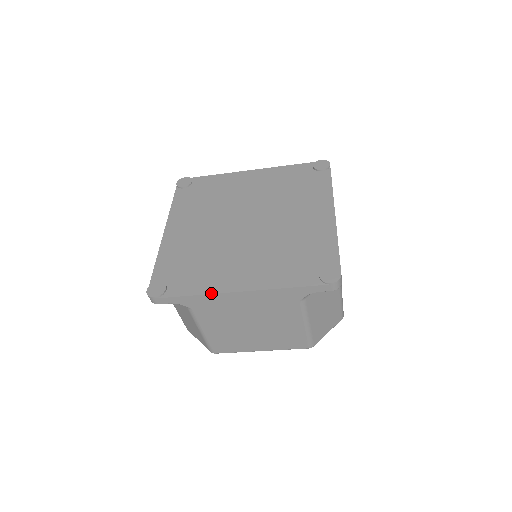
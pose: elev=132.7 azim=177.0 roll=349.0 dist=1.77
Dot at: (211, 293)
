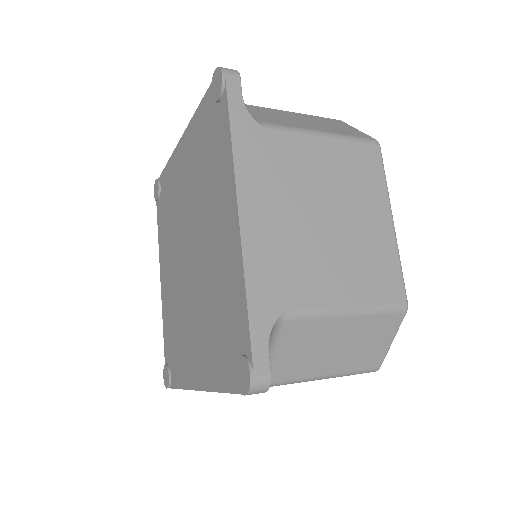
Dot at: (187, 389)
